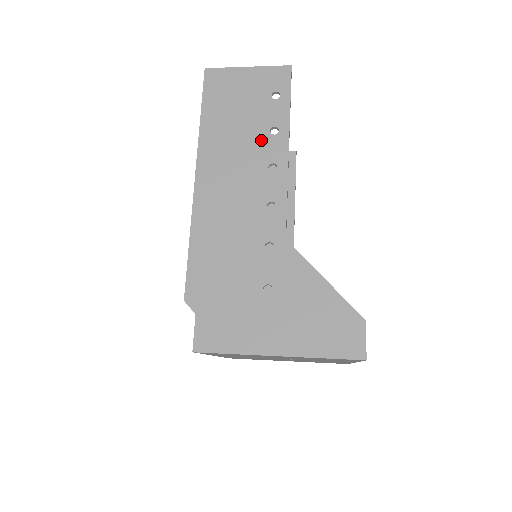
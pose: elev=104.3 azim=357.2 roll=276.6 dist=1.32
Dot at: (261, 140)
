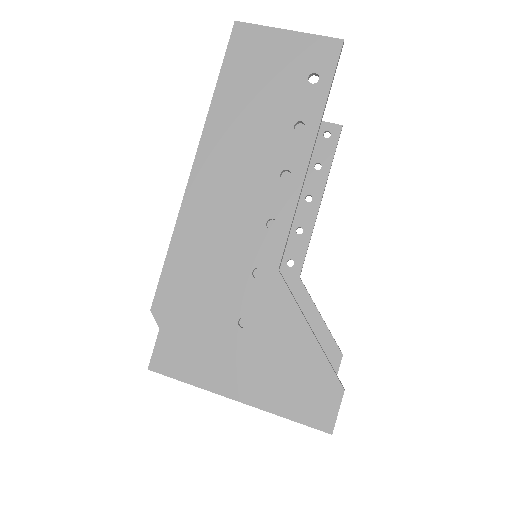
Dot at: (280, 135)
